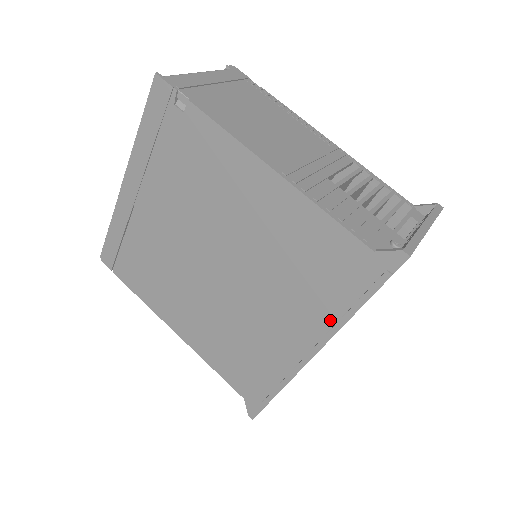
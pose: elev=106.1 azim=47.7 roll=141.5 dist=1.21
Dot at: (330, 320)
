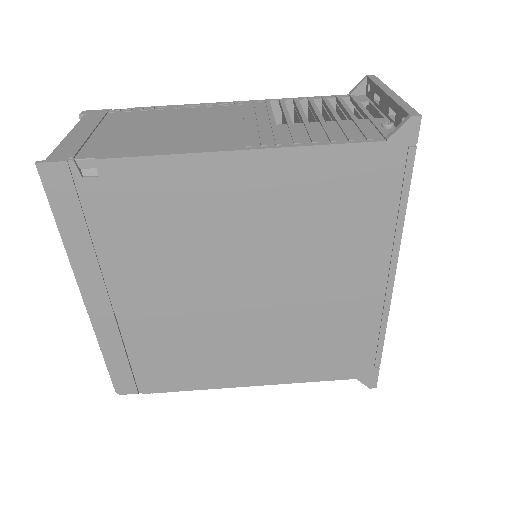
Dot at: (387, 238)
